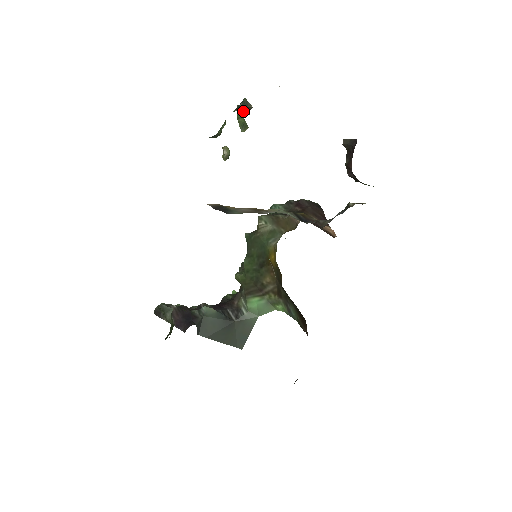
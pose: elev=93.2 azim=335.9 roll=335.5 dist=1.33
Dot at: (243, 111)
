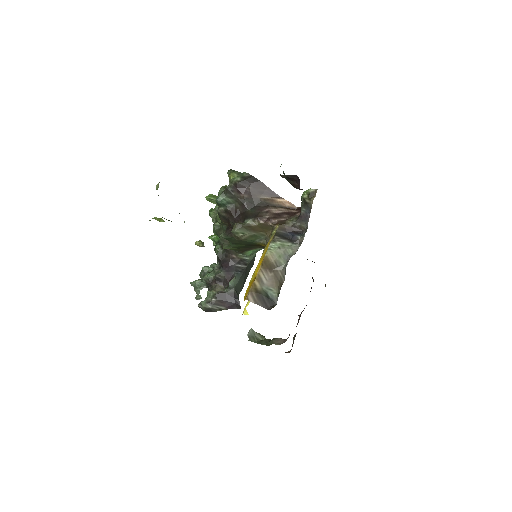
Dot at: occluded
